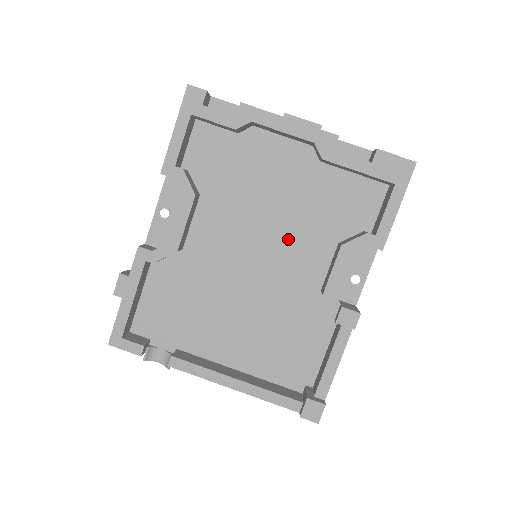
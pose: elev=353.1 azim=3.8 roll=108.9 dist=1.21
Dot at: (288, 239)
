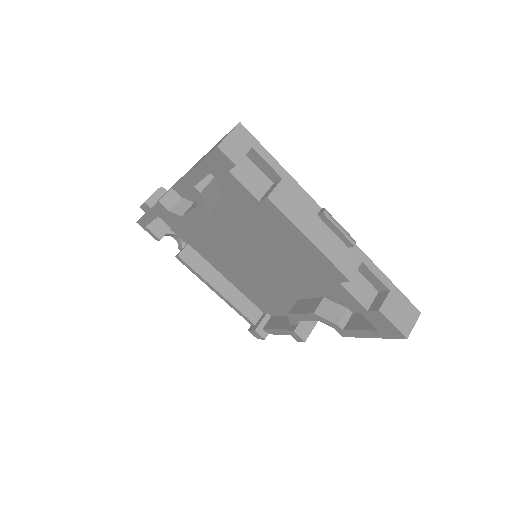
Dot at: (285, 267)
